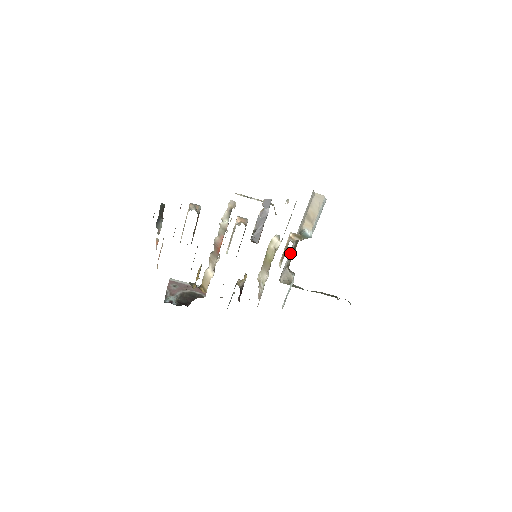
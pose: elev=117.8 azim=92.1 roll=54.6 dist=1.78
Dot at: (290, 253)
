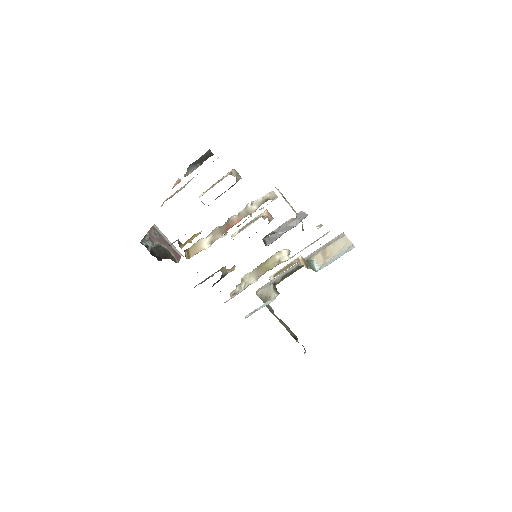
Dot at: (284, 273)
